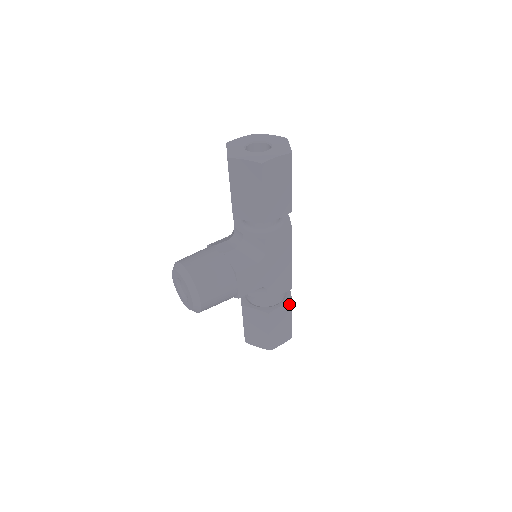
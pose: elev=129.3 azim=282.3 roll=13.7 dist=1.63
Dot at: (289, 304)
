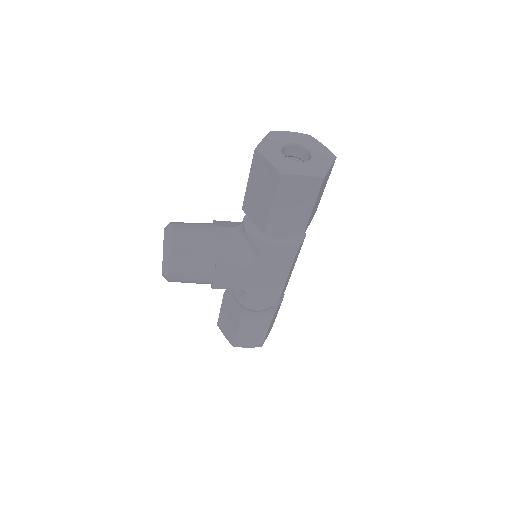
Dot at: (269, 317)
